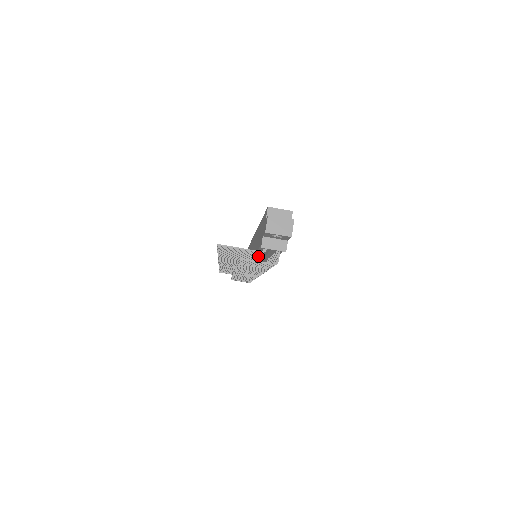
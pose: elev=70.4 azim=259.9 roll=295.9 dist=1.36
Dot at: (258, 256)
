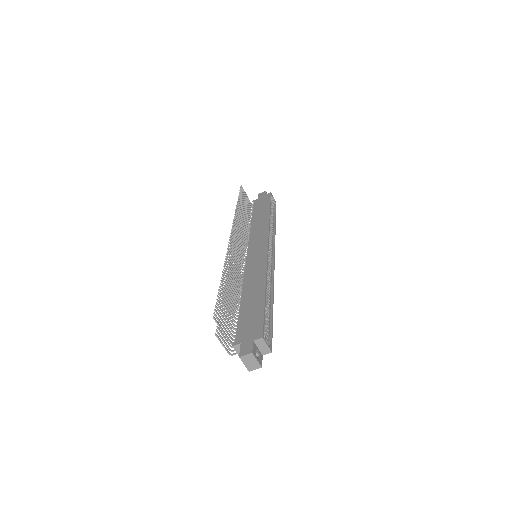
Dot at: (233, 325)
